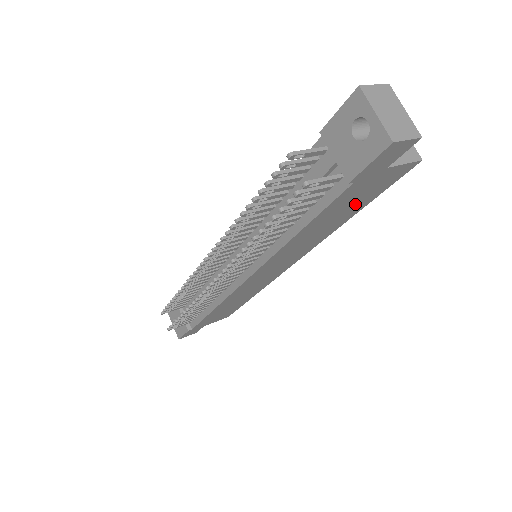
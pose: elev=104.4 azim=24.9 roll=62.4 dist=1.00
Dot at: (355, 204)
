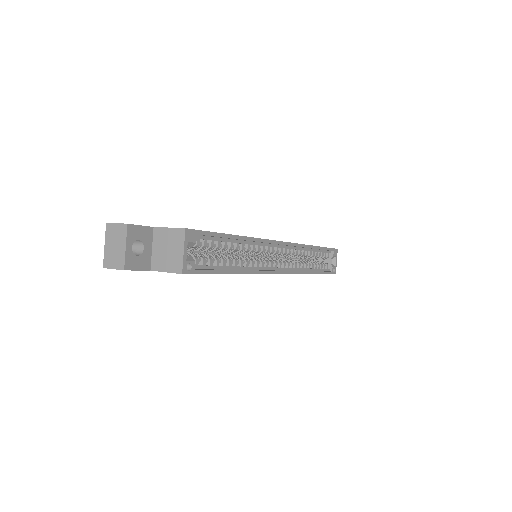
Dot at: occluded
